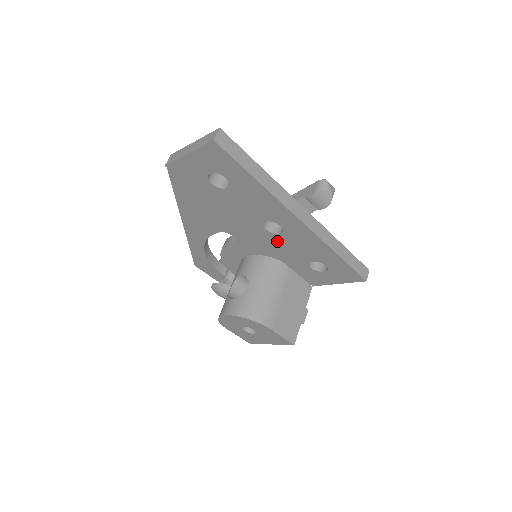
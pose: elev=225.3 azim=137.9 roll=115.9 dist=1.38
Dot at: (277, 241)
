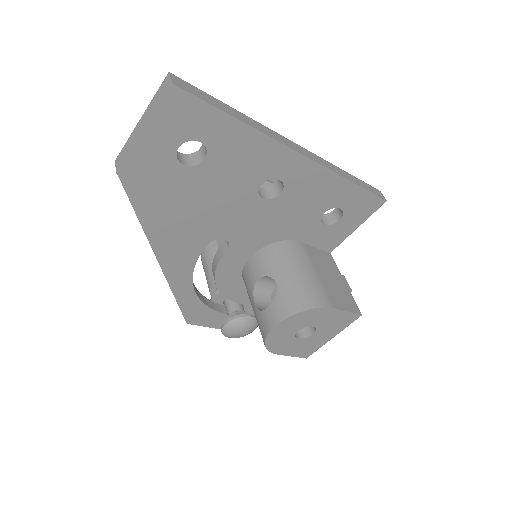
Dot at: (279, 208)
